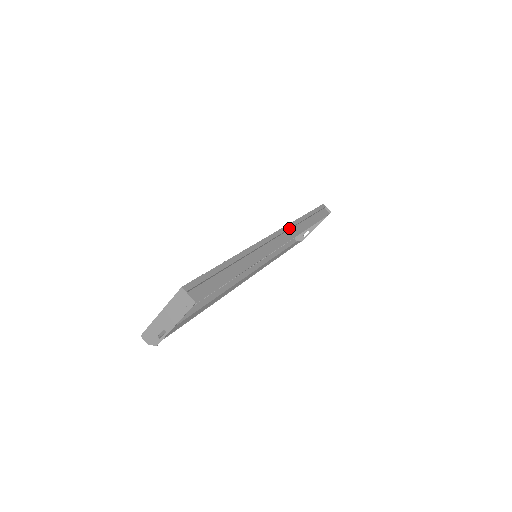
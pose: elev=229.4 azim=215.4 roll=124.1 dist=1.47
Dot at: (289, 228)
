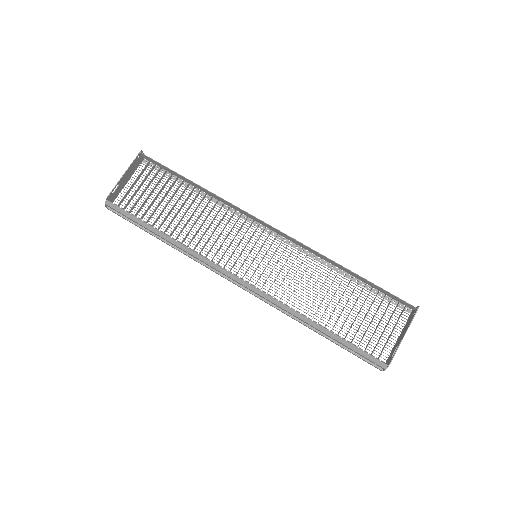
Dot at: occluded
